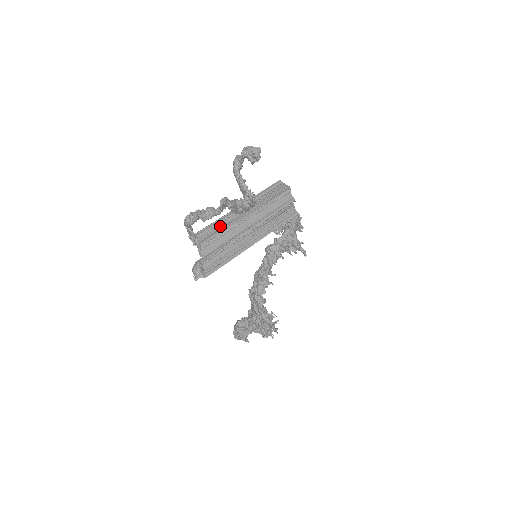
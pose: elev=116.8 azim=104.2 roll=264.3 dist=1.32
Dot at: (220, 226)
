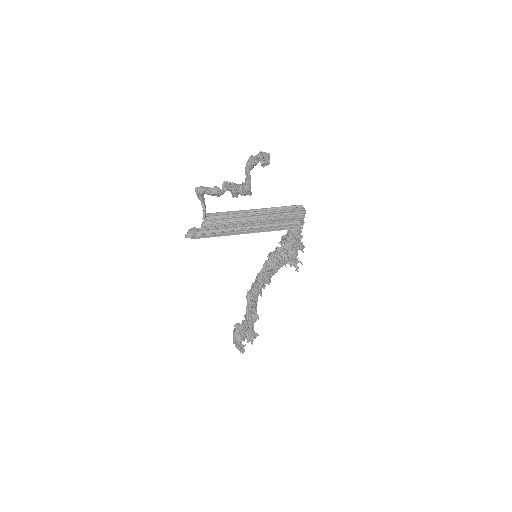
Dot at: (230, 215)
